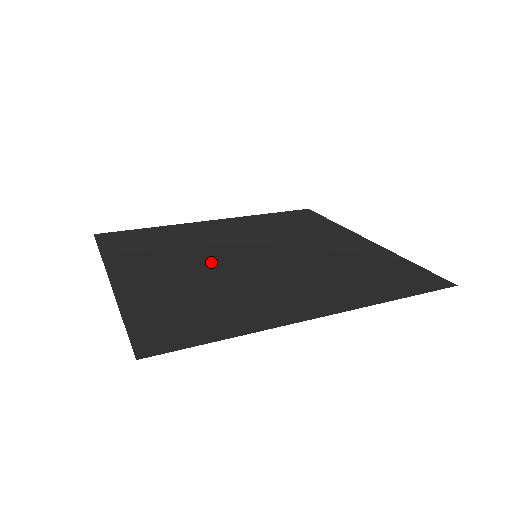
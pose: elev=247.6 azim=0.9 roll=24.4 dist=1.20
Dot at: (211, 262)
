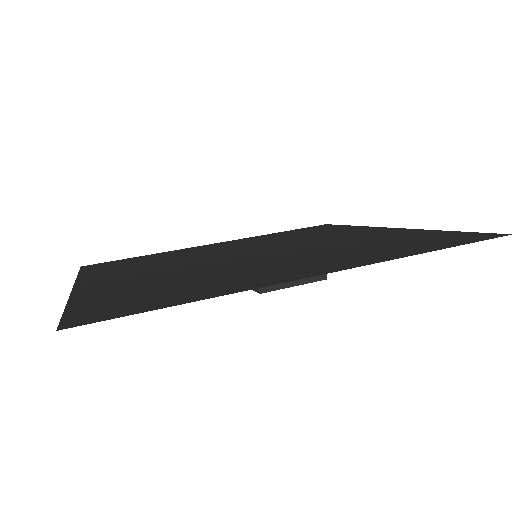
Dot at: (199, 263)
